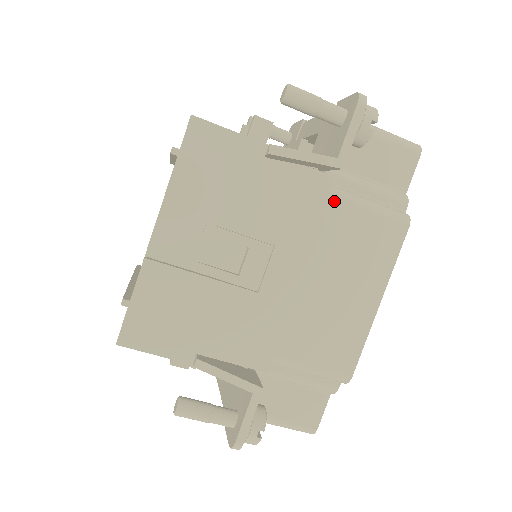
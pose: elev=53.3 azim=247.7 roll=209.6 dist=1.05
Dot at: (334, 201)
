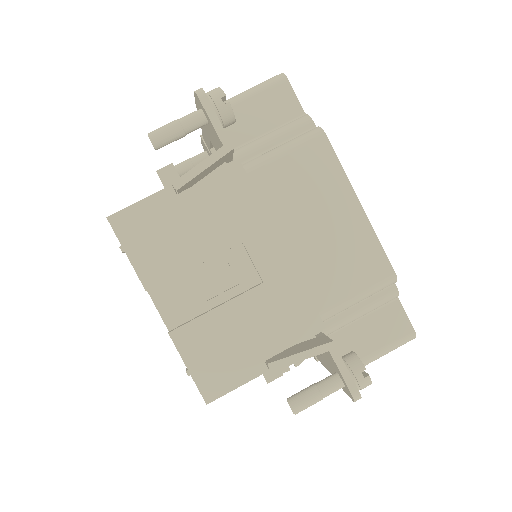
Dot at: (256, 172)
